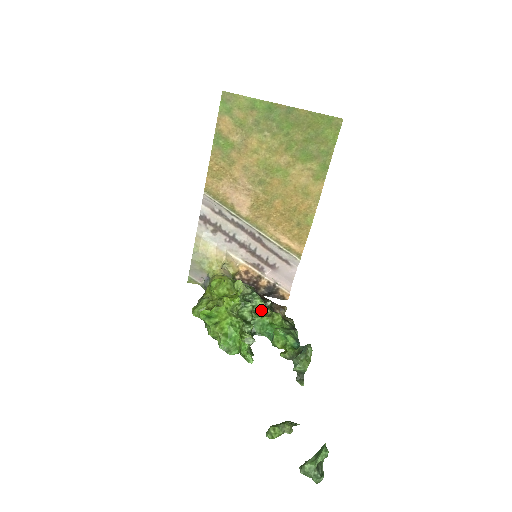
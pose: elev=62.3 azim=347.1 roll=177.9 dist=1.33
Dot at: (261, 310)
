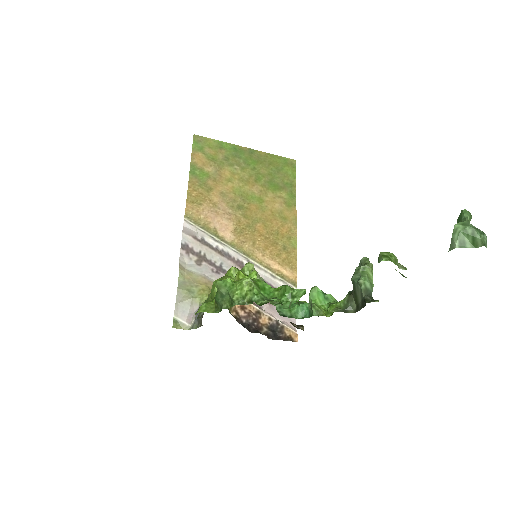
Dot at: occluded
